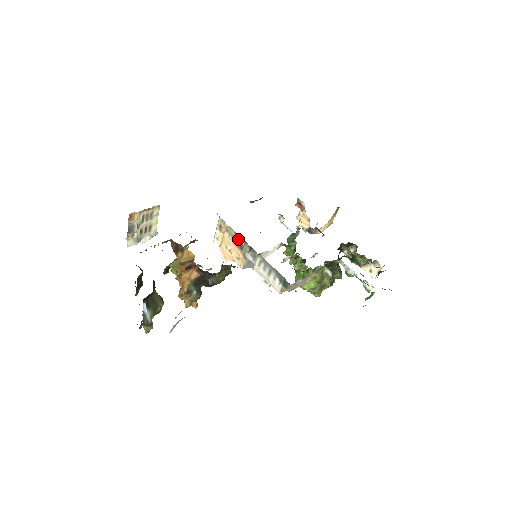
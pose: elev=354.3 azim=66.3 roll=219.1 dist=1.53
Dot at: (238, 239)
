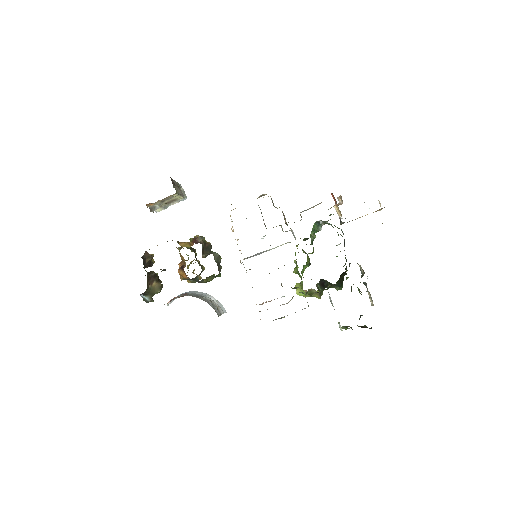
Dot at: occluded
